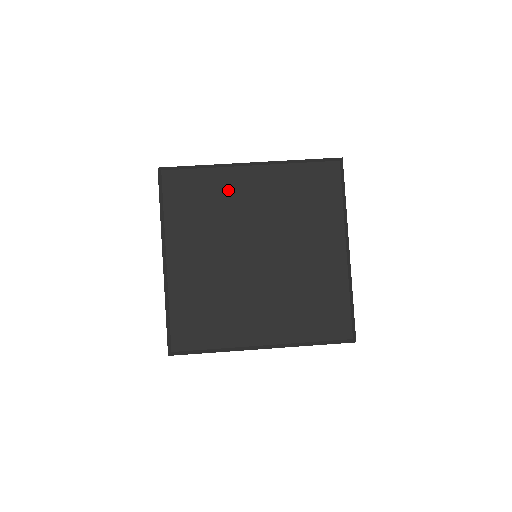
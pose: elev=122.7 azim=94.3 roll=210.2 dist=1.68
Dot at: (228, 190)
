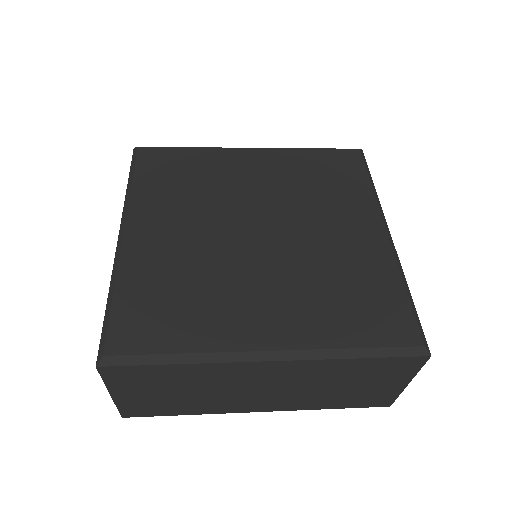
Dot at: (221, 167)
